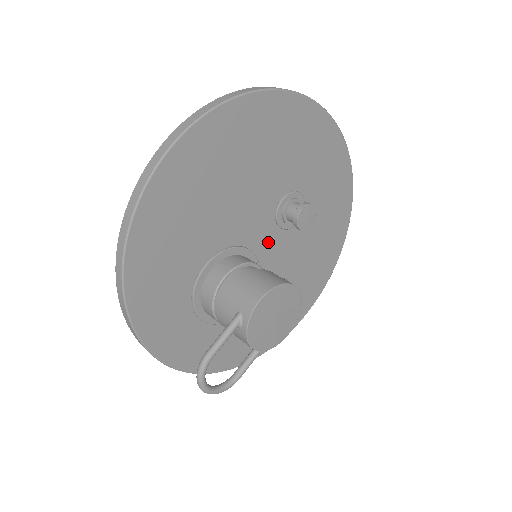
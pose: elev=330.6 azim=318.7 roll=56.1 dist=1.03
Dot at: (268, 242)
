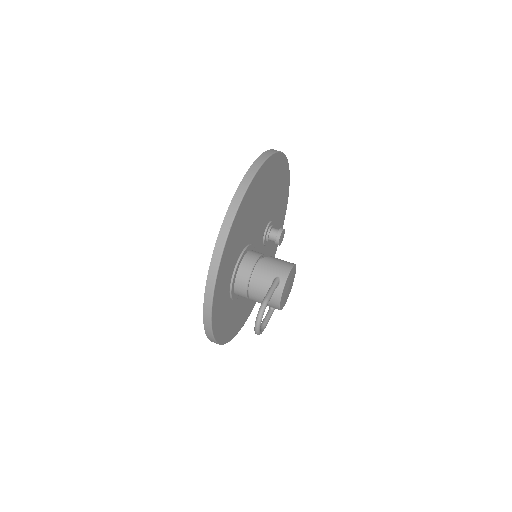
Dot at: (257, 250)
